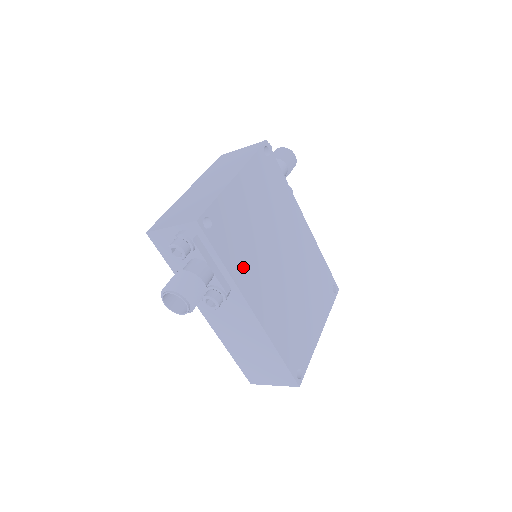
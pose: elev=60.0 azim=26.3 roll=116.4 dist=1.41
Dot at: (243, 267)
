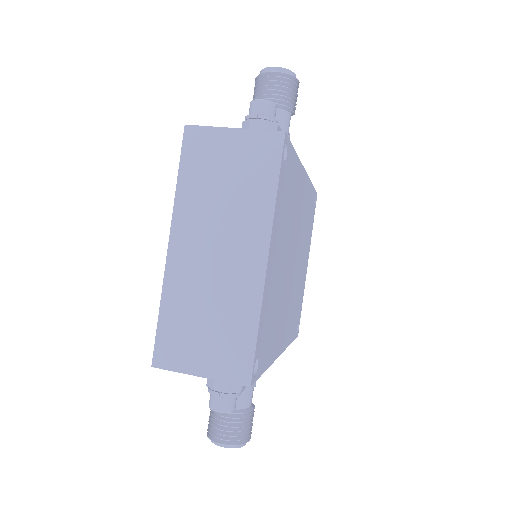
Dot at: (275, 337)
